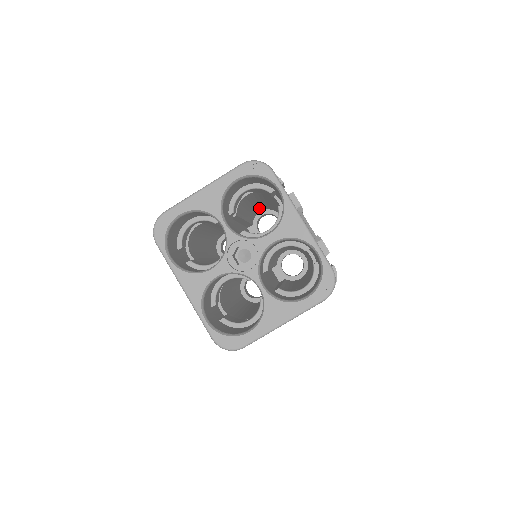
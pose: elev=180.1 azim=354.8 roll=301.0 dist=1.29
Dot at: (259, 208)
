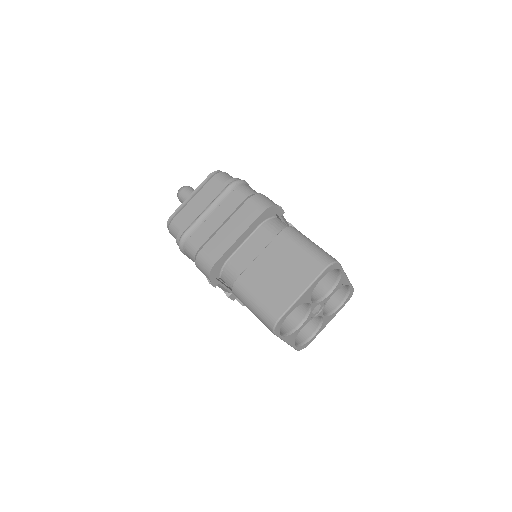
Dot at: occluded
